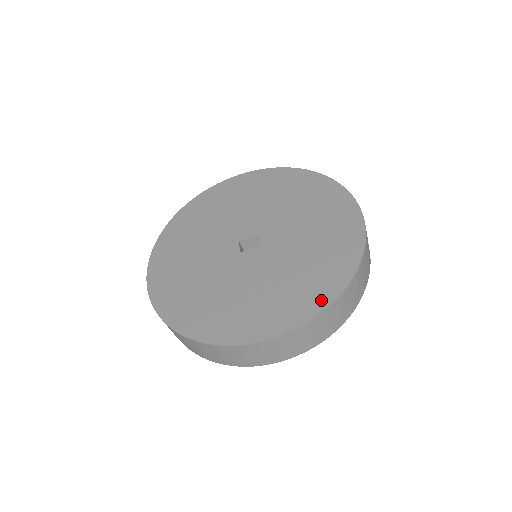
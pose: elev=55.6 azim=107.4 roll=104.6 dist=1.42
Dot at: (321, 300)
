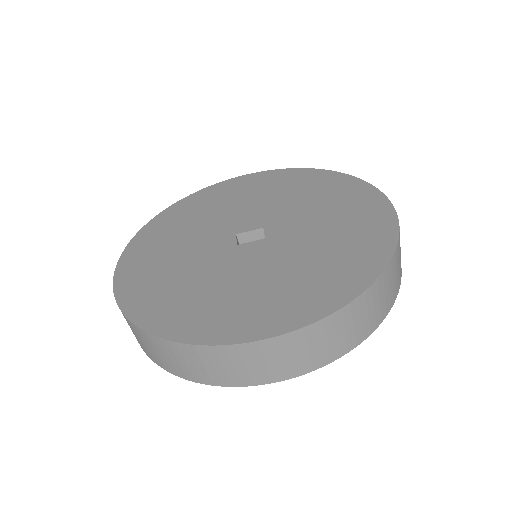
Dot at: (348, 288)
